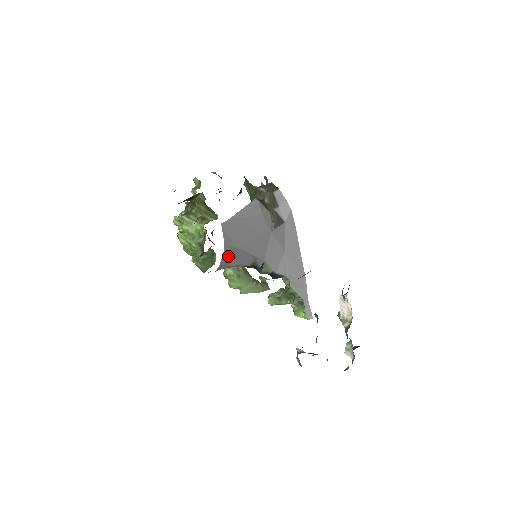
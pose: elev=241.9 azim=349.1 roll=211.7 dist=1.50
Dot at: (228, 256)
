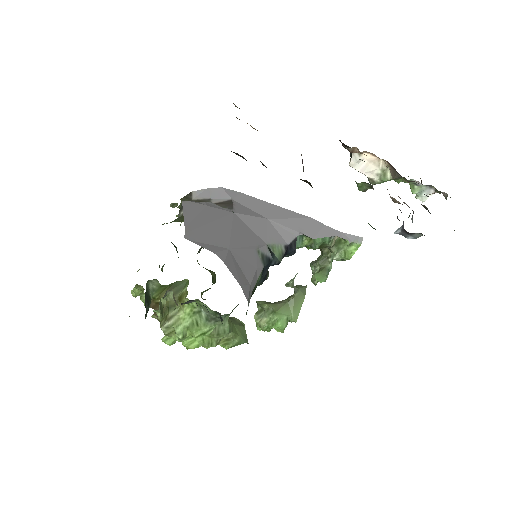
Dot at: (235, 269)
